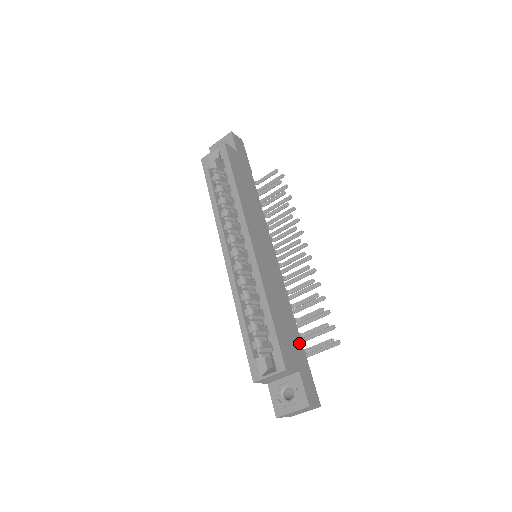
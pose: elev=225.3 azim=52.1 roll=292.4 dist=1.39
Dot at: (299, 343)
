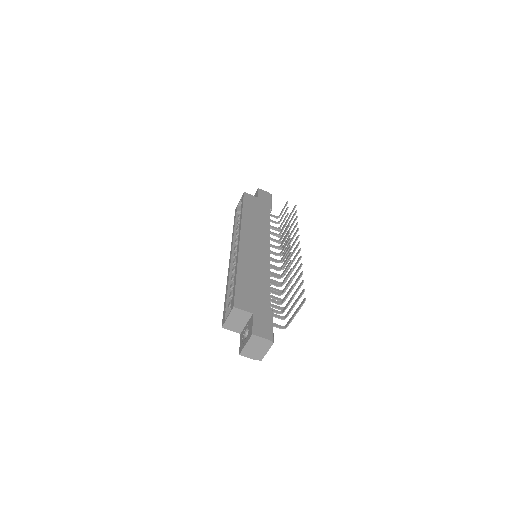
Dot at: (266, 301)
